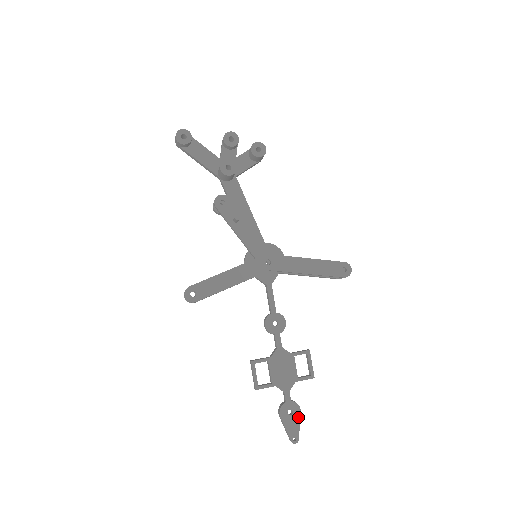
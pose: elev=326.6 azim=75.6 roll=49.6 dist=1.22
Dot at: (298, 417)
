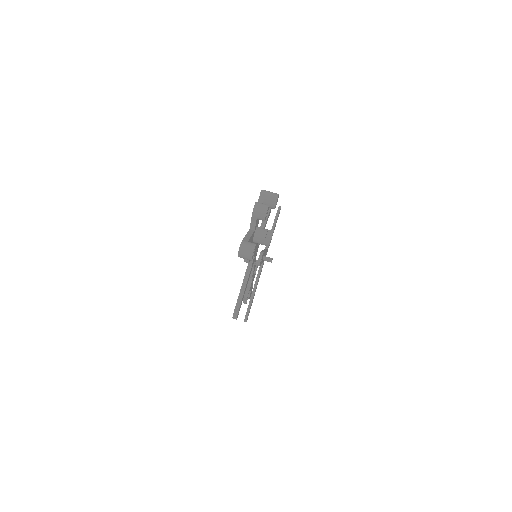
Dot at: occluded
